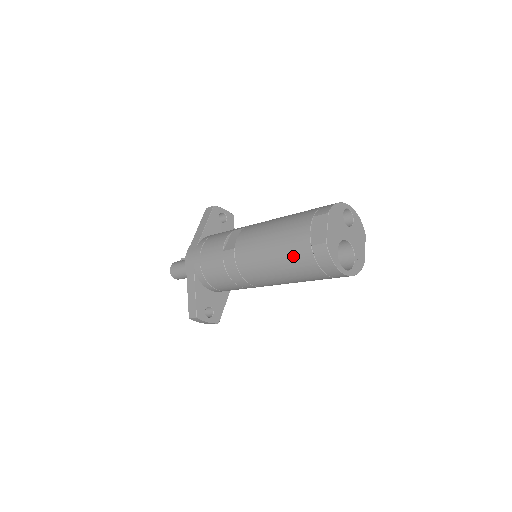
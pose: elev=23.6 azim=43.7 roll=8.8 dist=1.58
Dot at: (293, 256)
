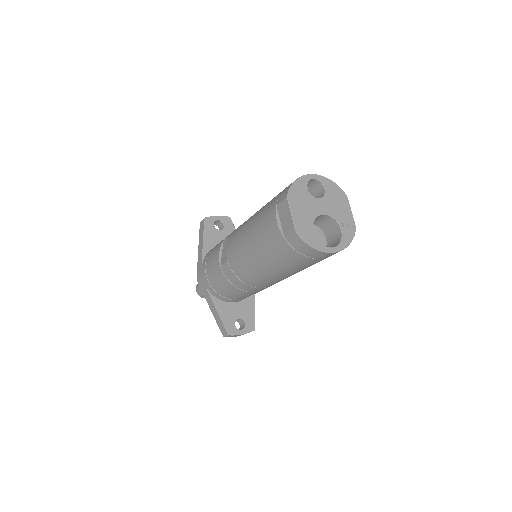
Dot at: (275, 253)
